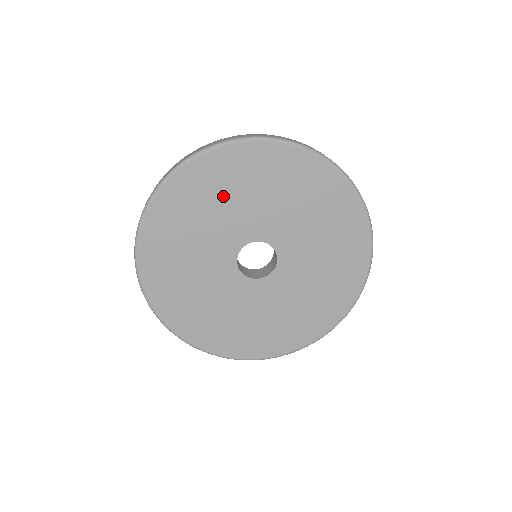
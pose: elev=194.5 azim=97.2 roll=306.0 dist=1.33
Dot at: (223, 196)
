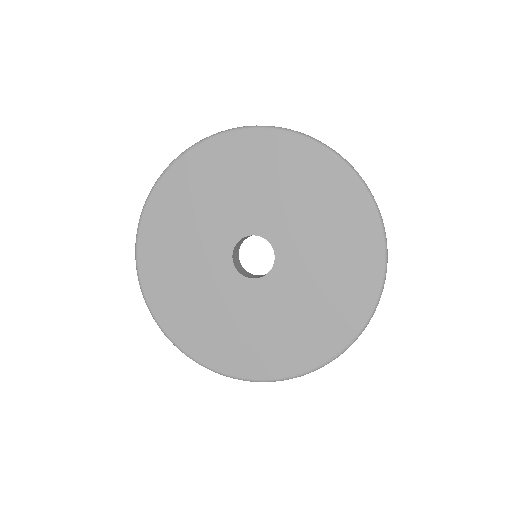
Dot at: (209, 192)
